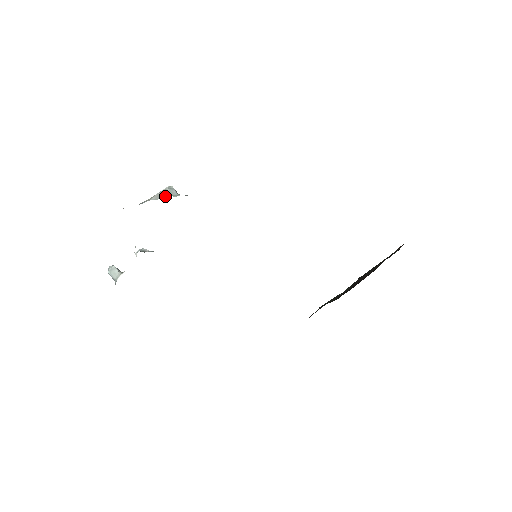
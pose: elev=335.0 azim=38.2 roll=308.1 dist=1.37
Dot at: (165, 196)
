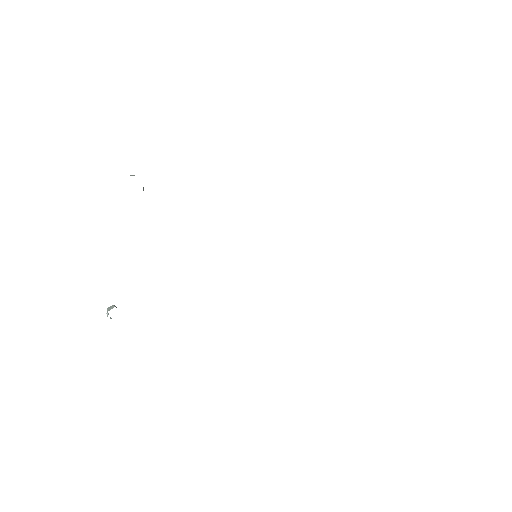
Dot at: occluded
